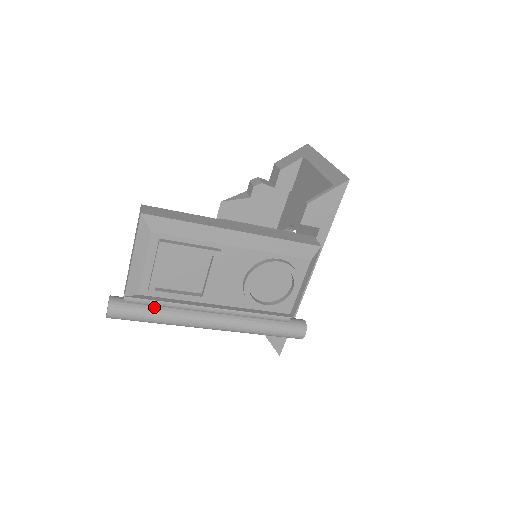
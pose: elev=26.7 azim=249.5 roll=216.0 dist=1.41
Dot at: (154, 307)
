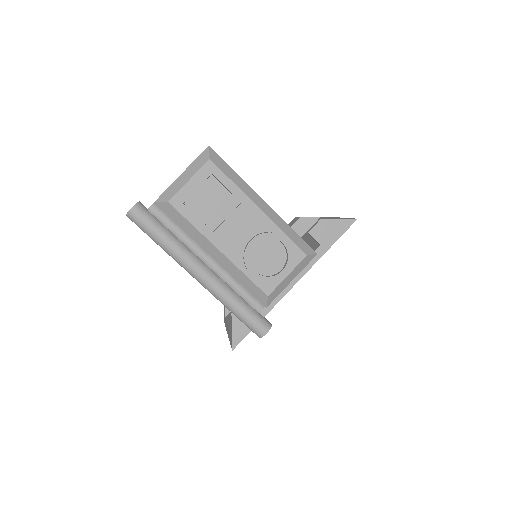
Dot at: (167, 229)
